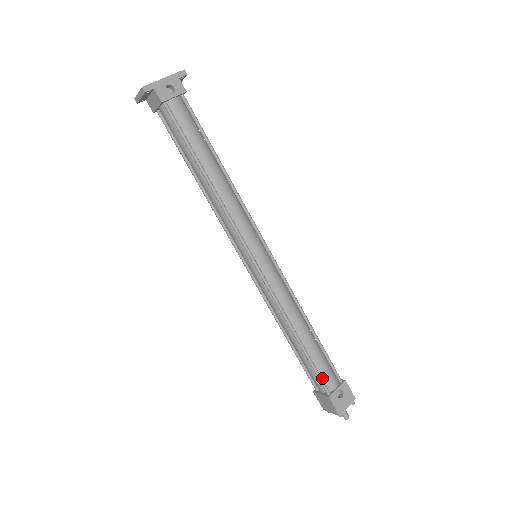
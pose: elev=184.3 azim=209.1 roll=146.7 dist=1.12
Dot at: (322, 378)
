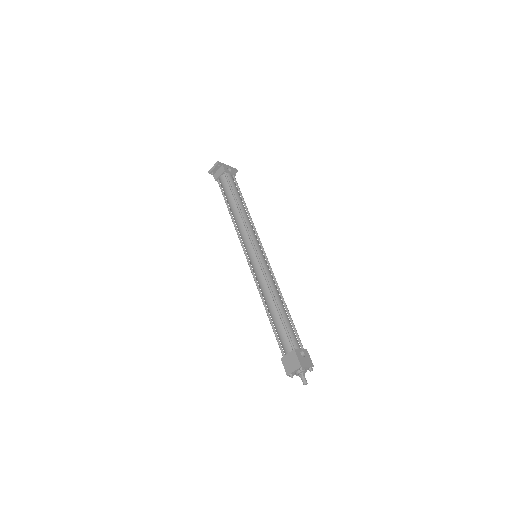
Dot at: (290, 338)
